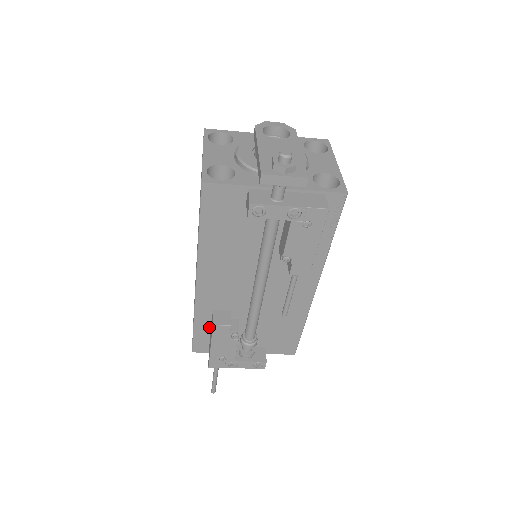
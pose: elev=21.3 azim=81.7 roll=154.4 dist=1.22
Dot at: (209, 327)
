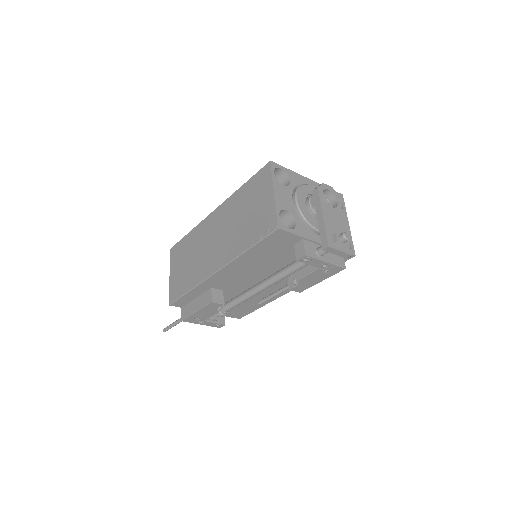
Dot at: (198, 295)
